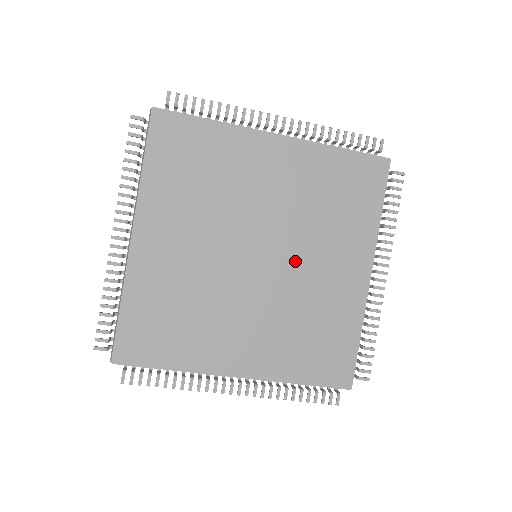
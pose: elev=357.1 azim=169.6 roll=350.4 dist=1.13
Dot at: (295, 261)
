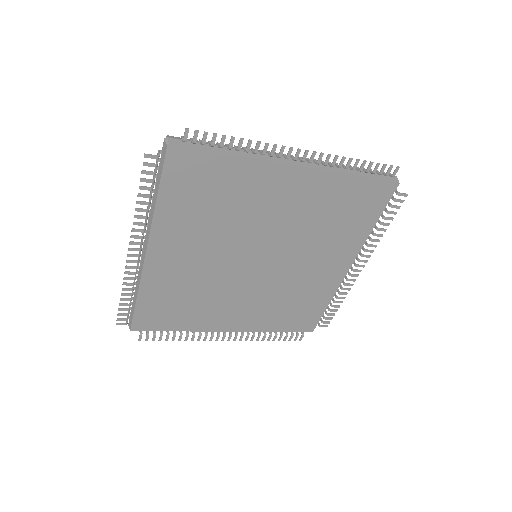
Dot at: (289, 262)
